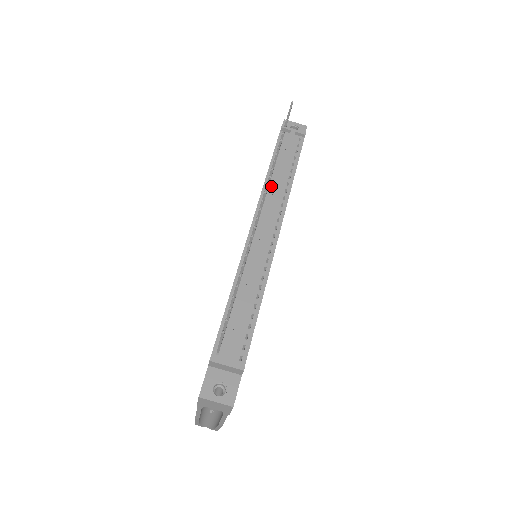
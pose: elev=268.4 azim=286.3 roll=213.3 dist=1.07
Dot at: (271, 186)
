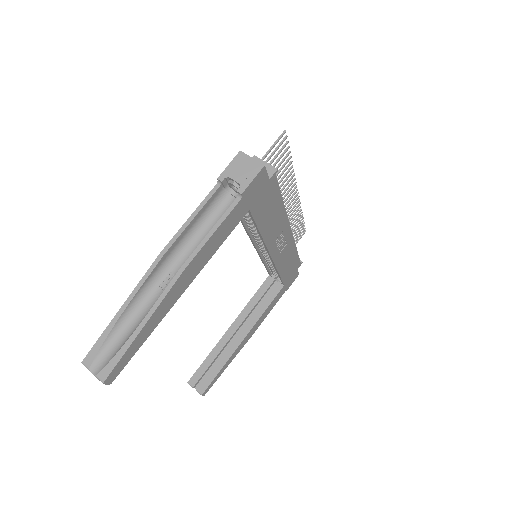
Dot at: occluded
